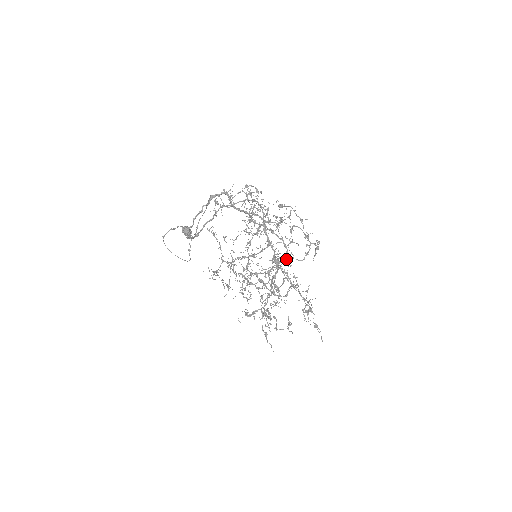
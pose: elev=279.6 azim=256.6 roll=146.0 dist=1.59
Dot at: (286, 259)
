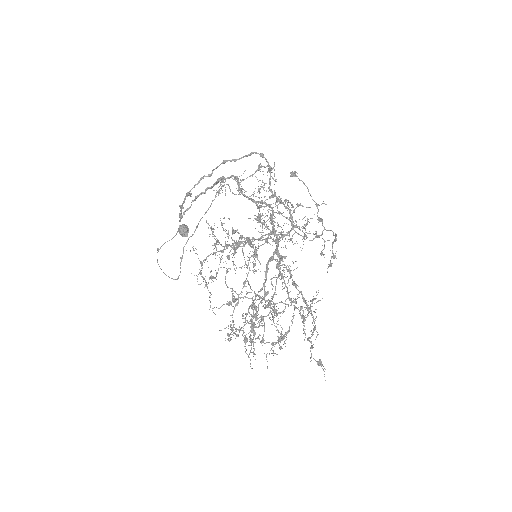
Dot at: occluded
